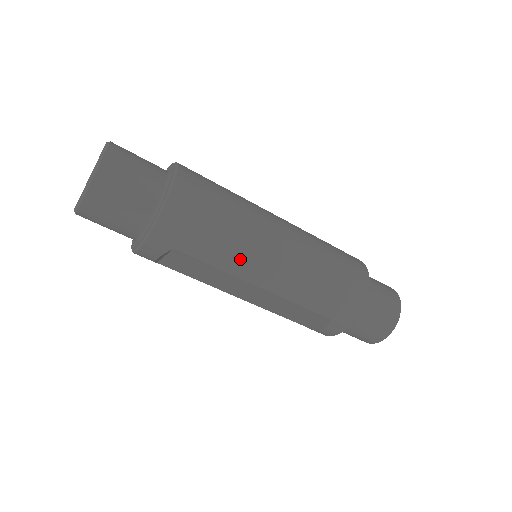
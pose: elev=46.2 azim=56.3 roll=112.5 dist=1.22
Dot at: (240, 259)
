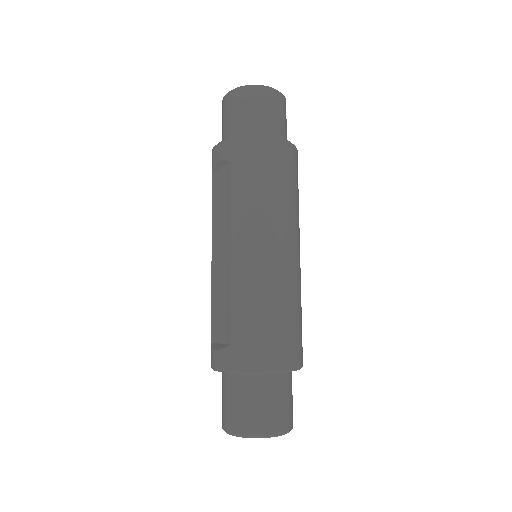
Dot at: (248, 216)
